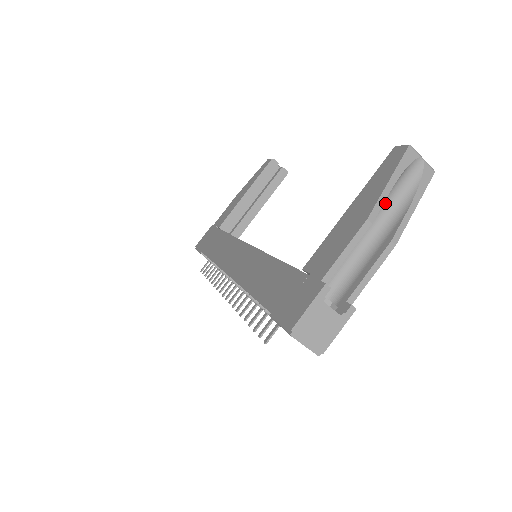
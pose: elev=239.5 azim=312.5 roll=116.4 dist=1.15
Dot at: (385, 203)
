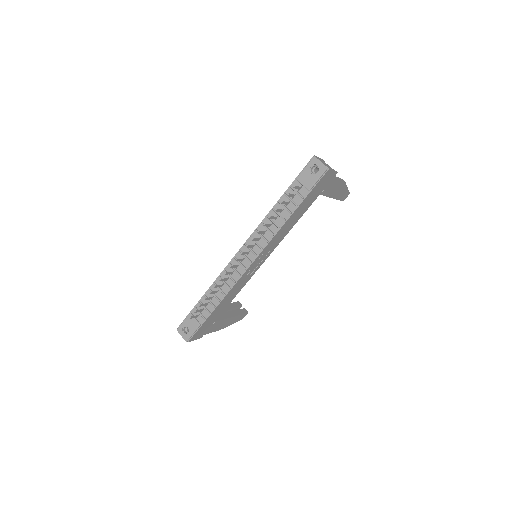
Dot at: occluded
